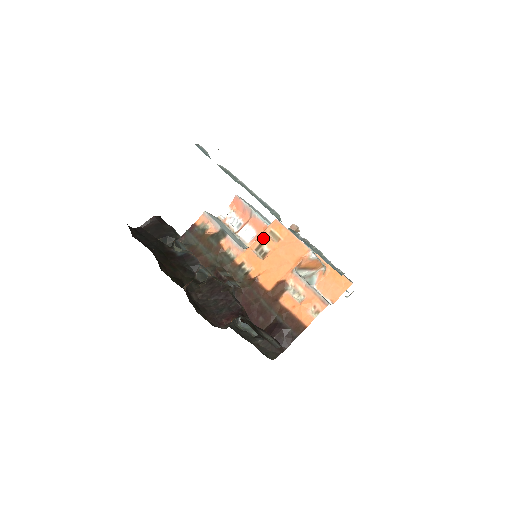
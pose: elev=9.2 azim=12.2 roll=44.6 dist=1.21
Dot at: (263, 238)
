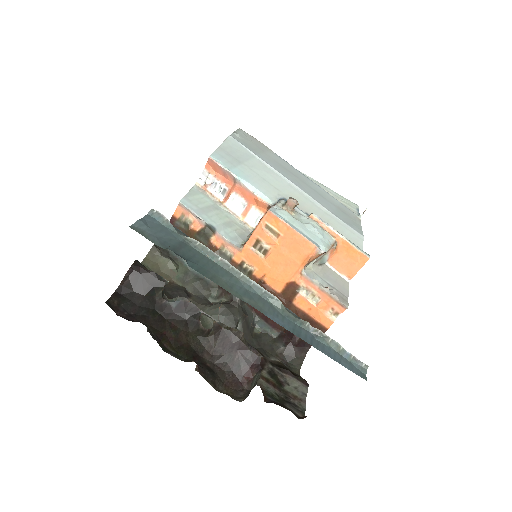
Dot at: (259, 234)
